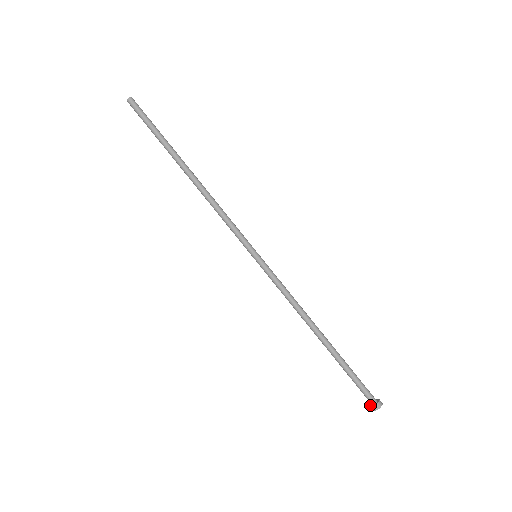
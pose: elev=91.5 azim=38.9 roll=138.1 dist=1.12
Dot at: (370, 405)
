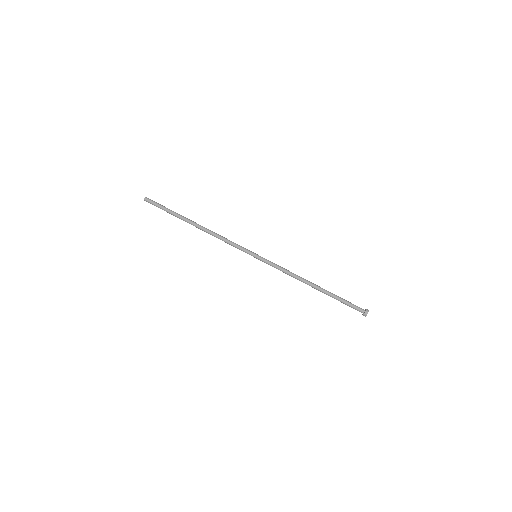
Dot at: occluded
